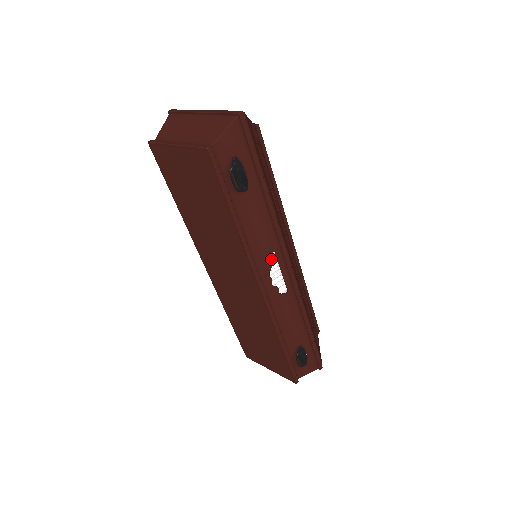
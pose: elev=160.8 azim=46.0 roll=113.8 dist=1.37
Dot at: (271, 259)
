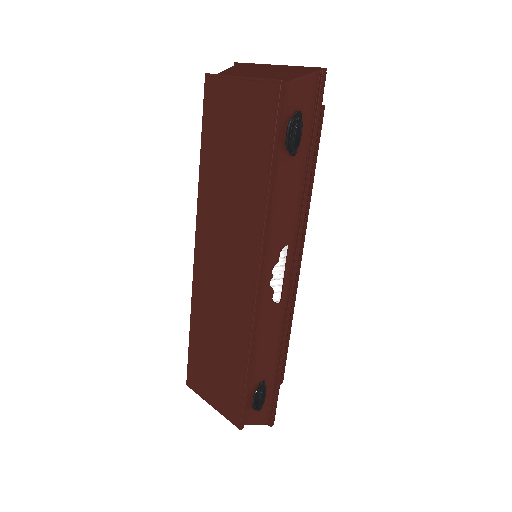
Dot at: (281, 253)
